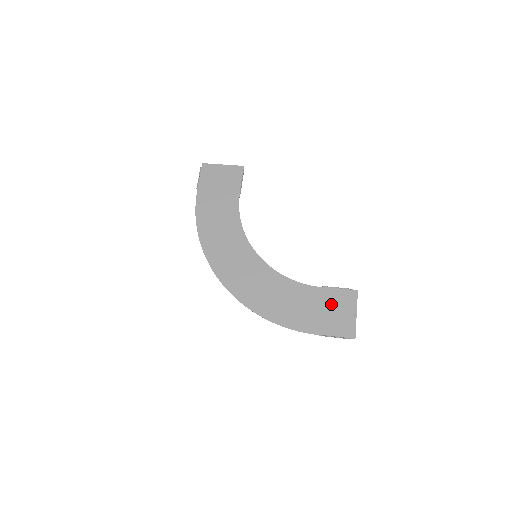
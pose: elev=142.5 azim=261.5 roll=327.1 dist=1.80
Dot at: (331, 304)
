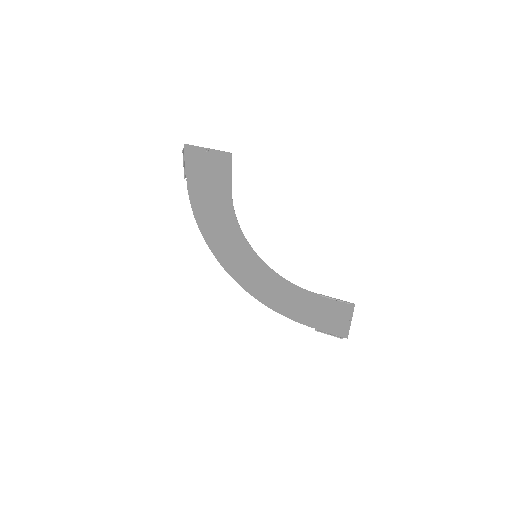
Dot at: (328, 309)
